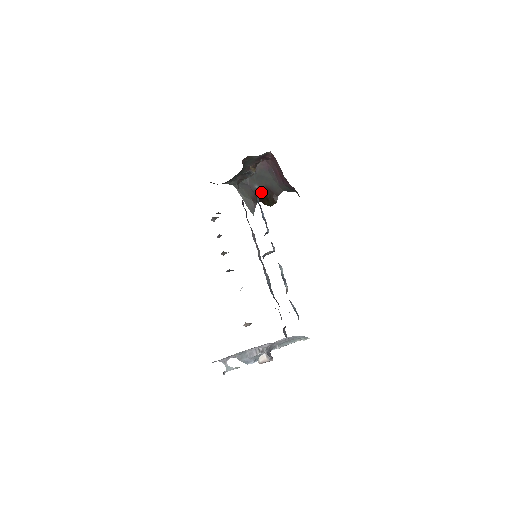
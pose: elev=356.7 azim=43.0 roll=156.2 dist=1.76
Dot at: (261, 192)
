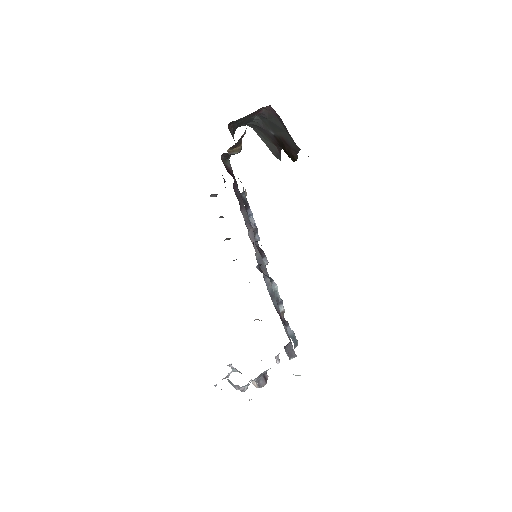
Dot at: (279, 141)
